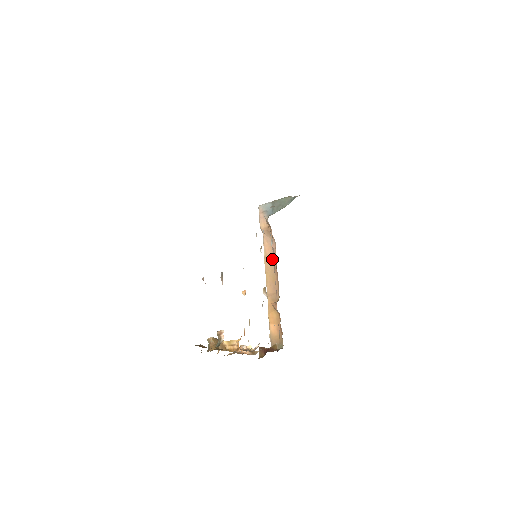
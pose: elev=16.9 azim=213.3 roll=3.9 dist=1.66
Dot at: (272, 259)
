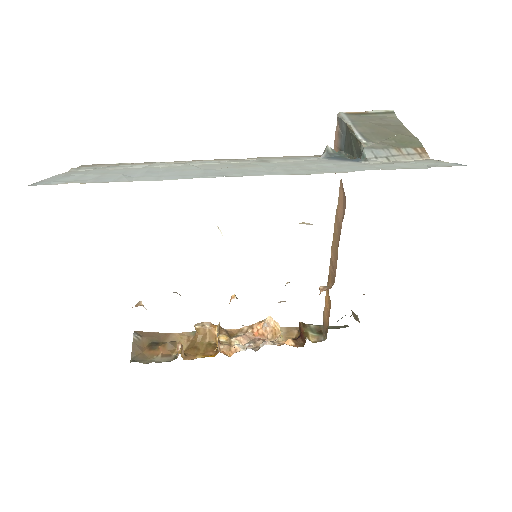
Dot at: (340, 223)
